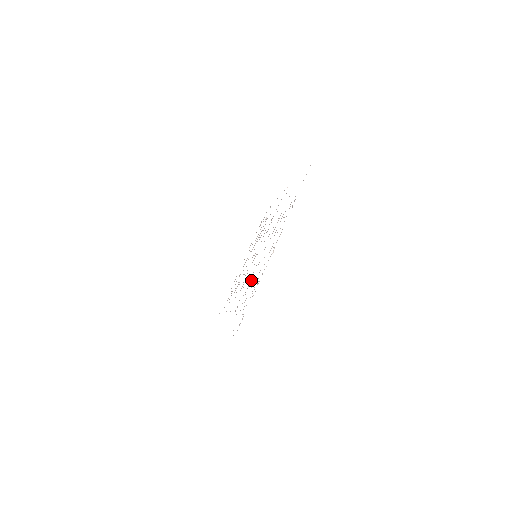
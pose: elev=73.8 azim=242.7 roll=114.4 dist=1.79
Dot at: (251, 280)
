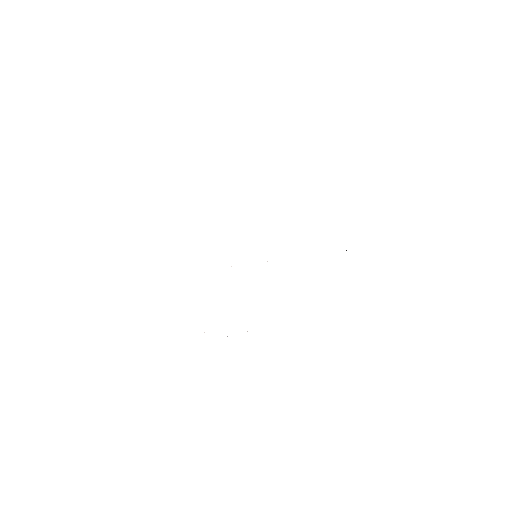
Dot at: occluded
